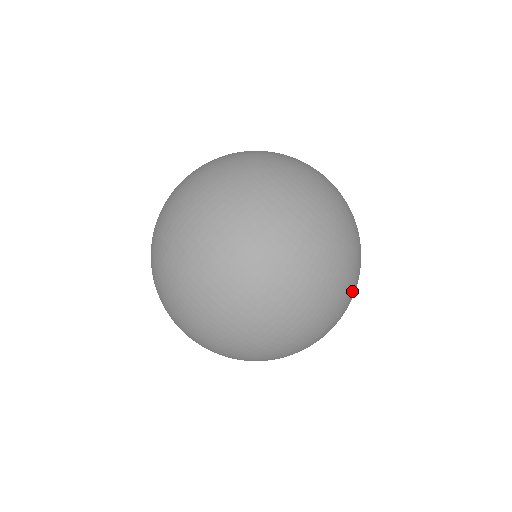
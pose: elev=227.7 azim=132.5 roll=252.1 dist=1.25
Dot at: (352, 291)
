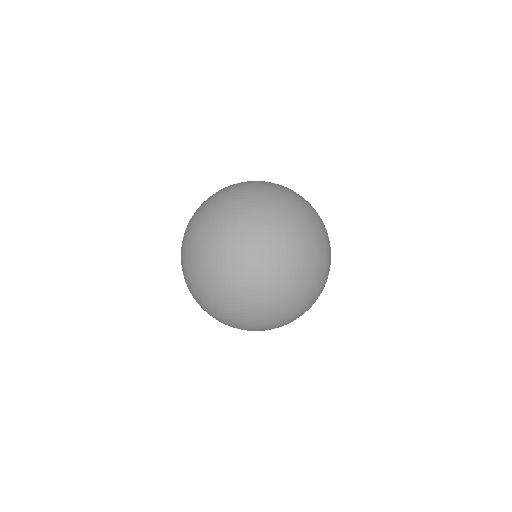
Dot at: (274, 313)
